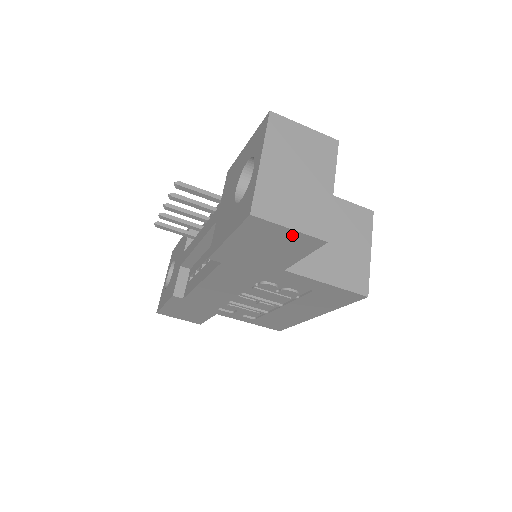
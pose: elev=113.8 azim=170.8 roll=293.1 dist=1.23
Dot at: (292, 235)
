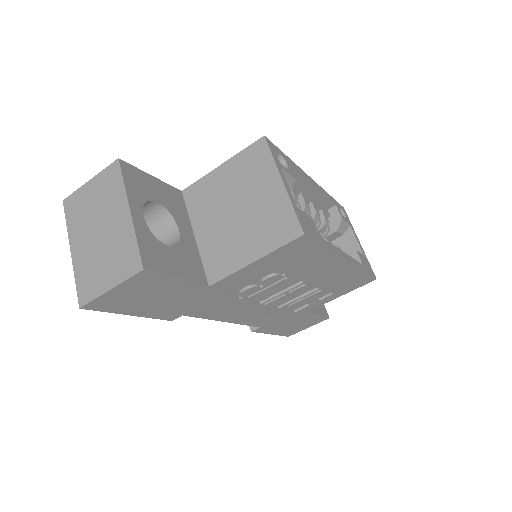
Dot at: (125, 288)
